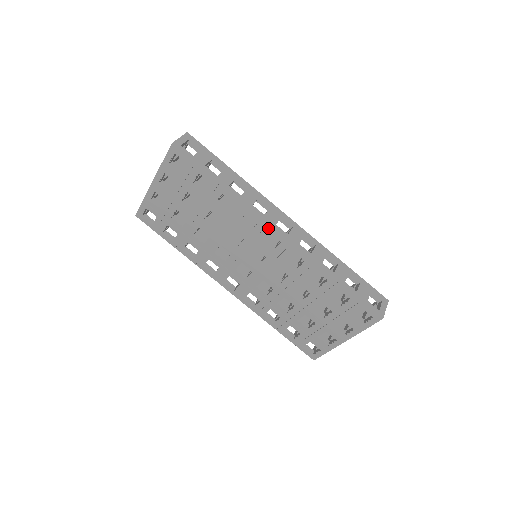
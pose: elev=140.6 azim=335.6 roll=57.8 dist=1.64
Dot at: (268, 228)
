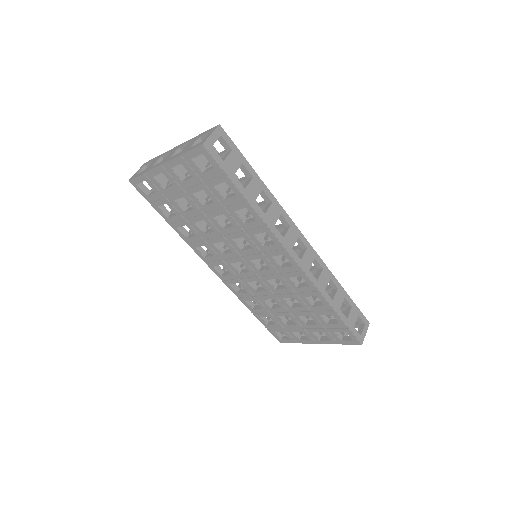
Dot at: (284, 252)
